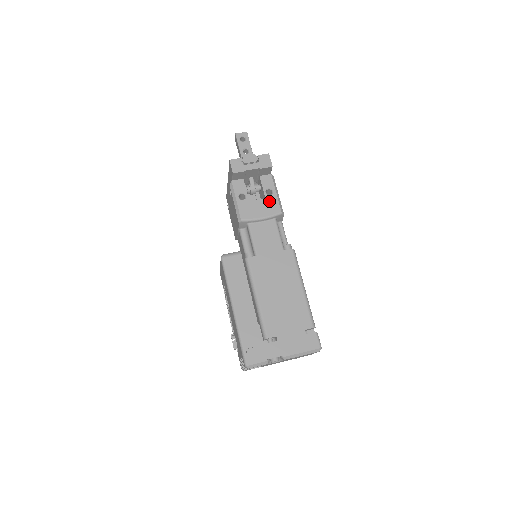
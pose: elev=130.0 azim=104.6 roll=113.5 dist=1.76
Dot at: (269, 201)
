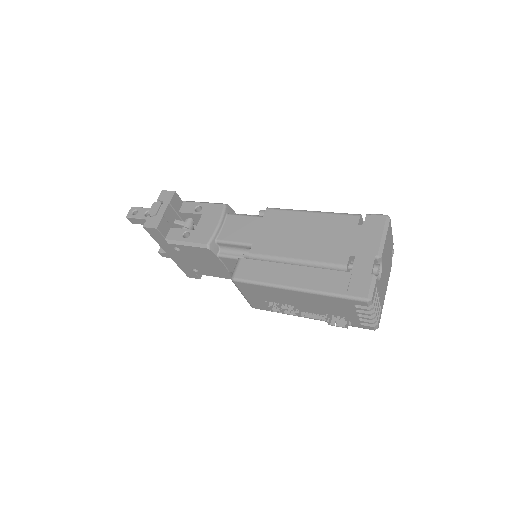
Dot at: (207, 212)
